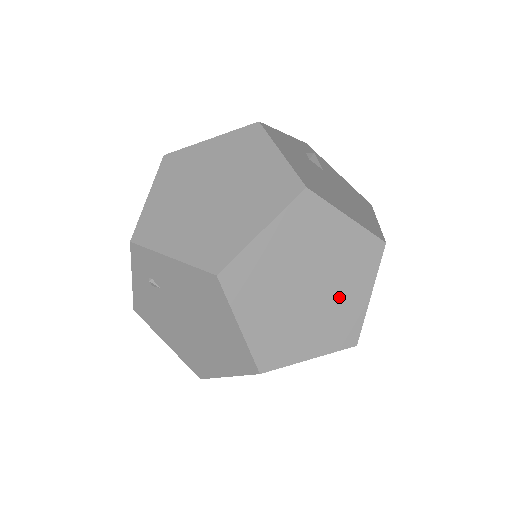
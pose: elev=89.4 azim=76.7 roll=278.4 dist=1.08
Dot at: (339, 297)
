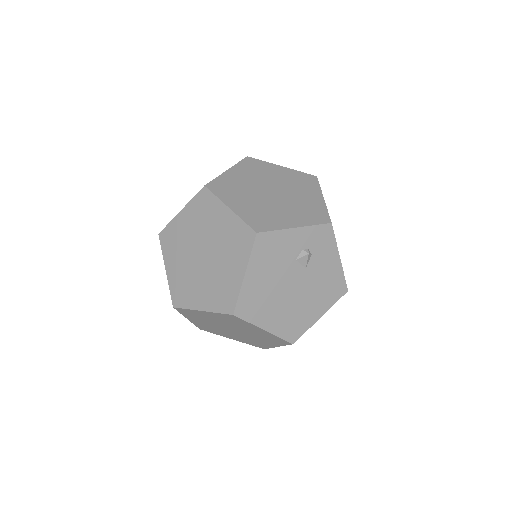
Dot at: (254, 339)
